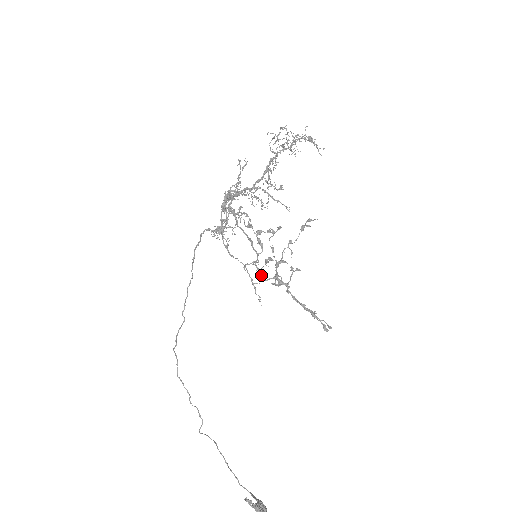
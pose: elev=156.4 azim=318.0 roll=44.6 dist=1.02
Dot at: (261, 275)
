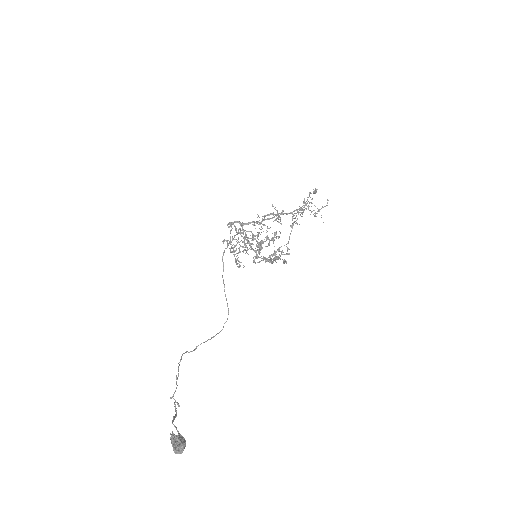
Dot at: (254, 262)
